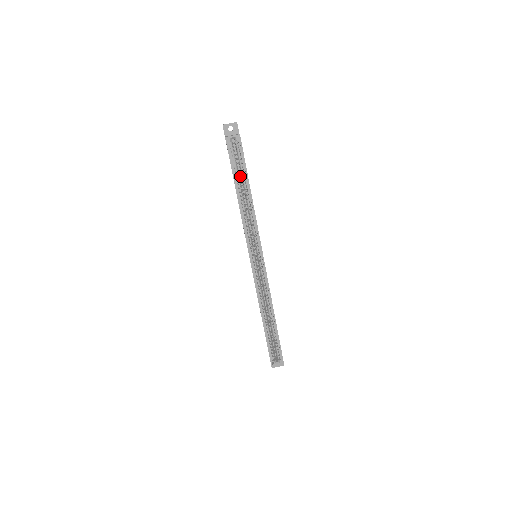
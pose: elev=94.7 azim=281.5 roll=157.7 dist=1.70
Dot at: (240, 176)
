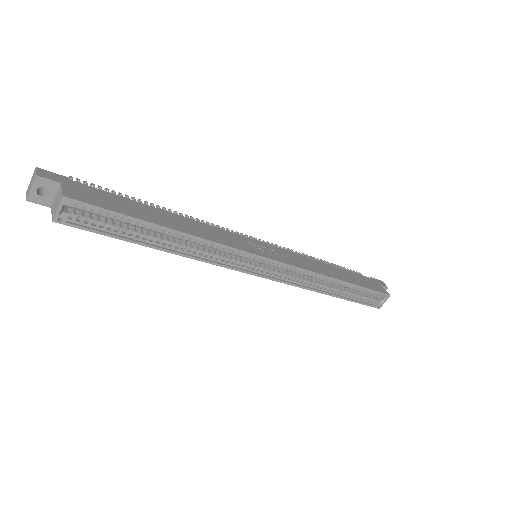
Dot at: occluded
